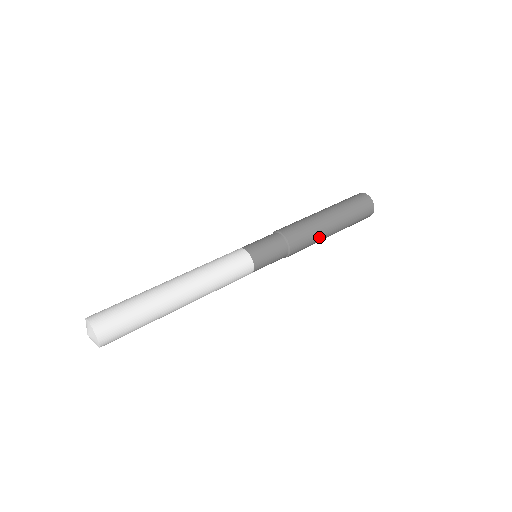
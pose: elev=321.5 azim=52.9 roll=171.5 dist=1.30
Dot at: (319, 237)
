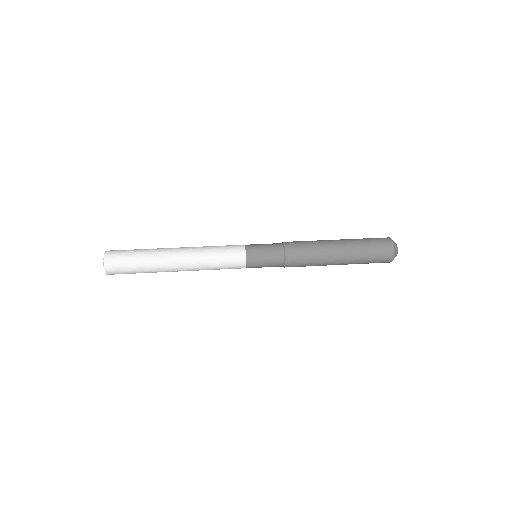
Dot at: (320, 264)
